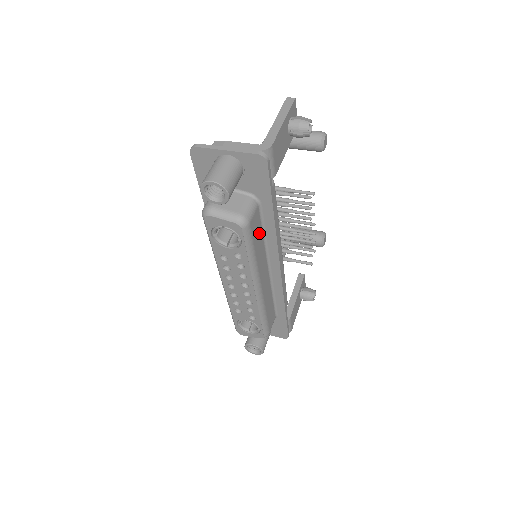
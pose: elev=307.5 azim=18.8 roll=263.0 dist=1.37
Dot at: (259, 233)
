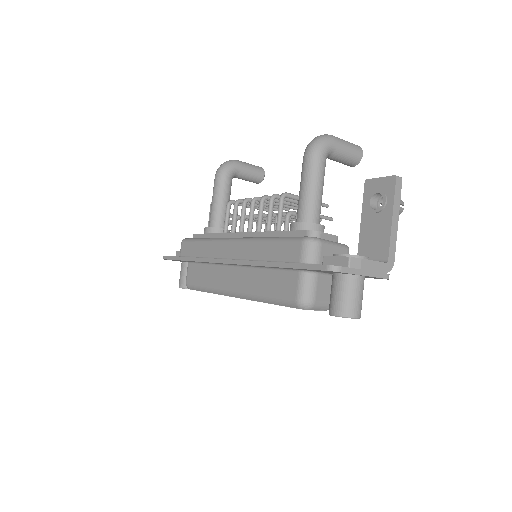
Dot at: occluded
